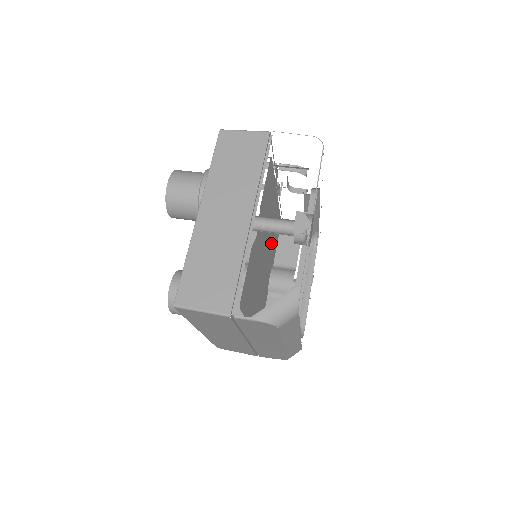
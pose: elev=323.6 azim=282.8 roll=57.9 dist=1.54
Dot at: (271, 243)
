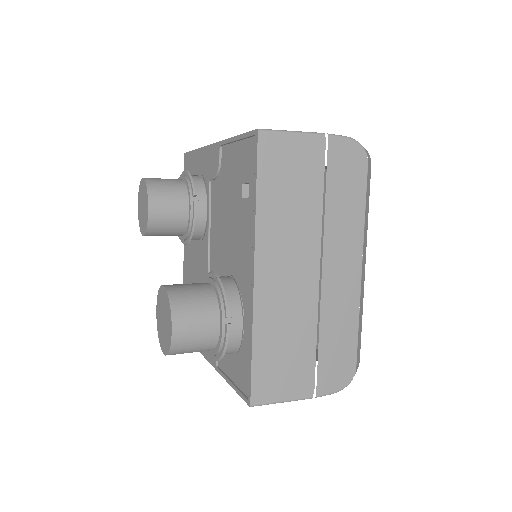
Dot at: occluded
